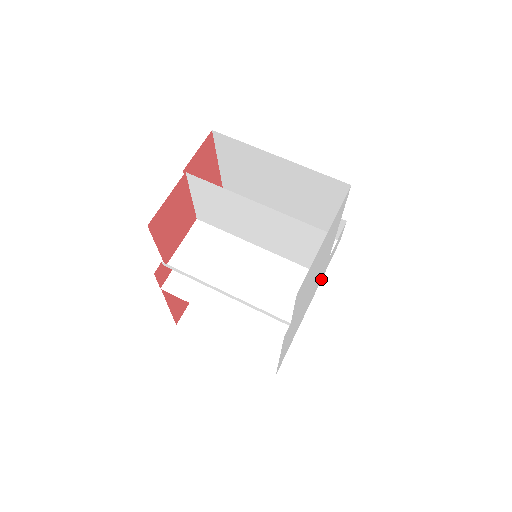
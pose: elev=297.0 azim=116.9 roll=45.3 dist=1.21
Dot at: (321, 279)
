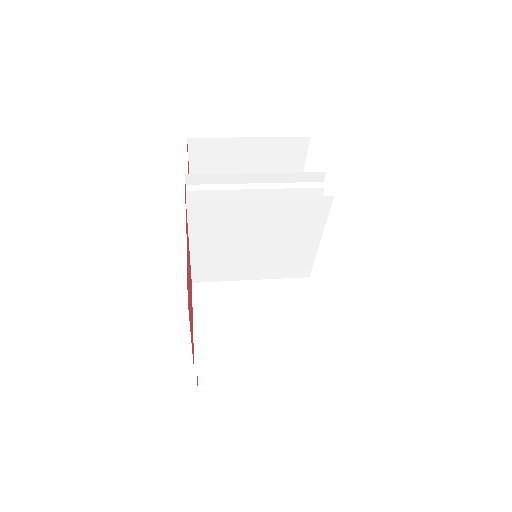
Dot at: occluded
